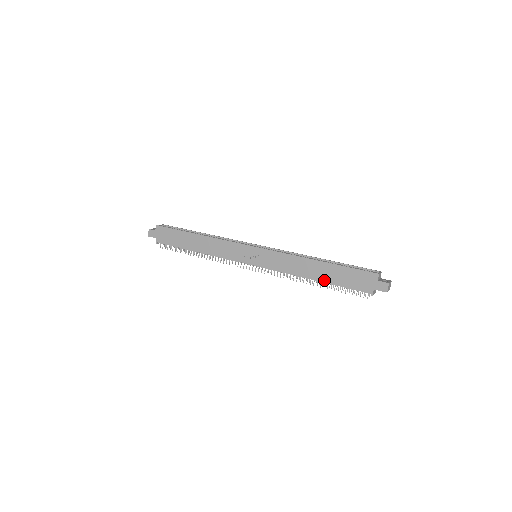
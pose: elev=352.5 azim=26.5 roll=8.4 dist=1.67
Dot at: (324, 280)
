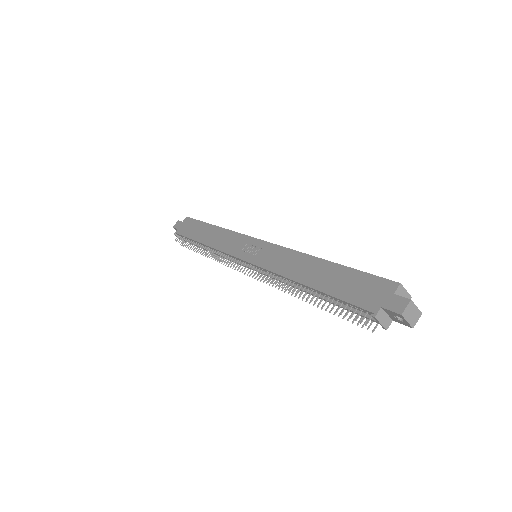
Dot at: (316, 286)
